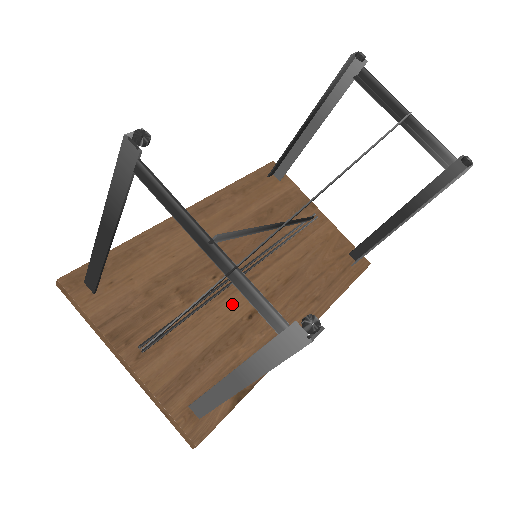
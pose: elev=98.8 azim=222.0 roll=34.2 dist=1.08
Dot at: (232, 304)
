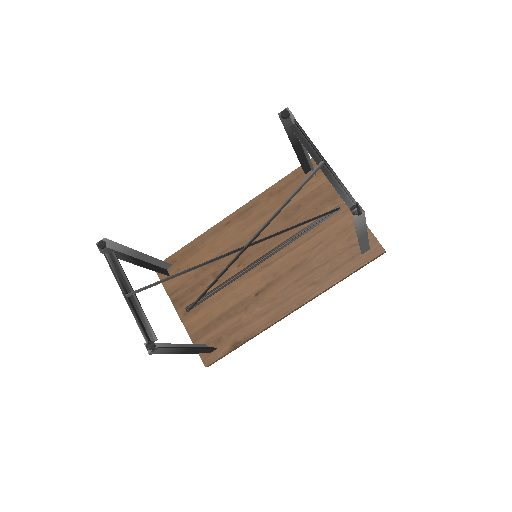
Dot at: (246, 285)
